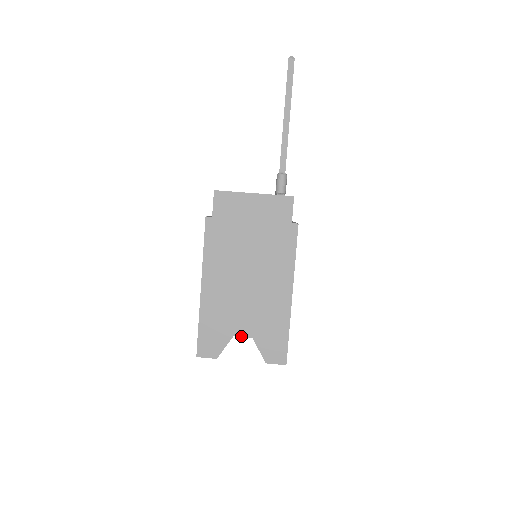
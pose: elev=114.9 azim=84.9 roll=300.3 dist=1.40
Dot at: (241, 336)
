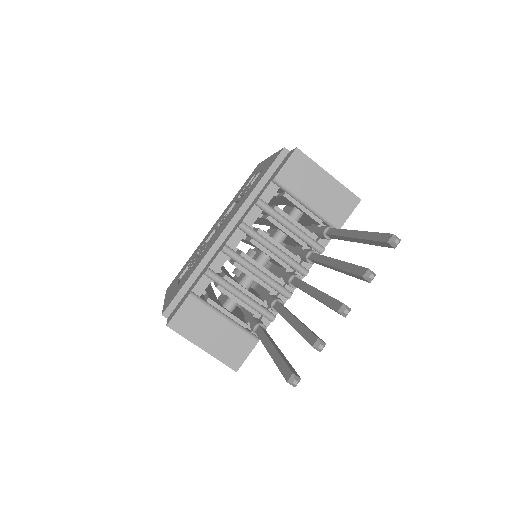
Dot at: occluded
